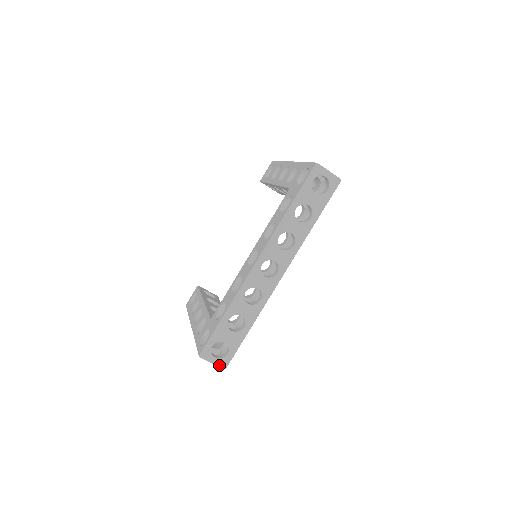
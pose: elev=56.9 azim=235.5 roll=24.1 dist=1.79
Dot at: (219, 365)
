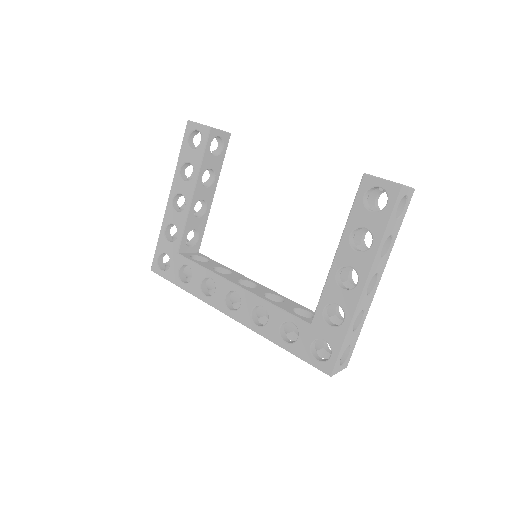
Dot at: occluded
